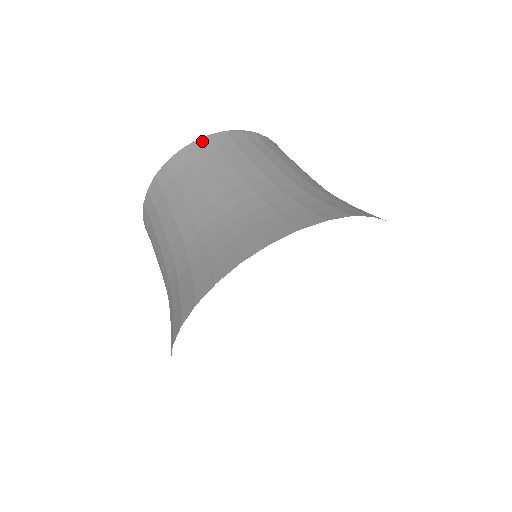
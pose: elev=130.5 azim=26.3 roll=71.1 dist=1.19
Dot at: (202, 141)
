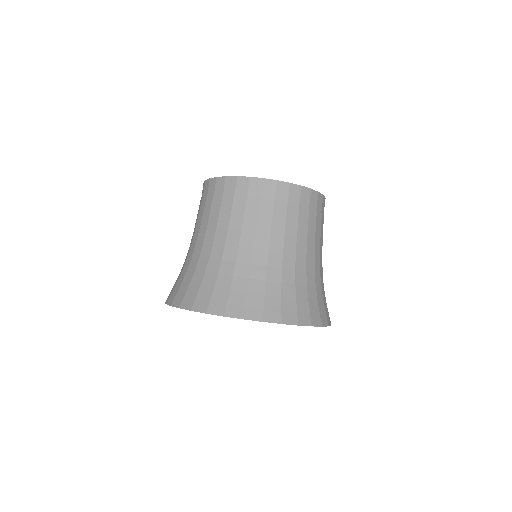
Dot at: (255, 181)
